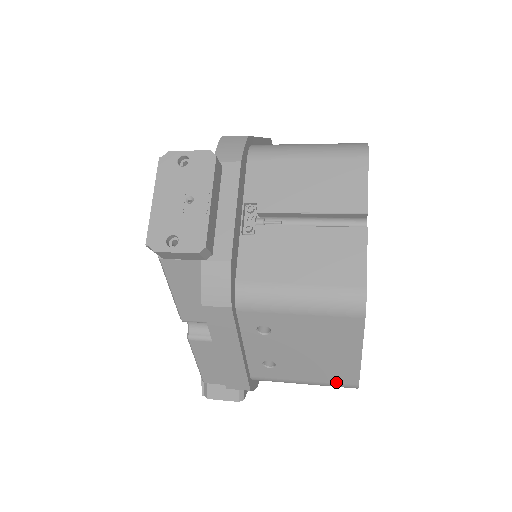
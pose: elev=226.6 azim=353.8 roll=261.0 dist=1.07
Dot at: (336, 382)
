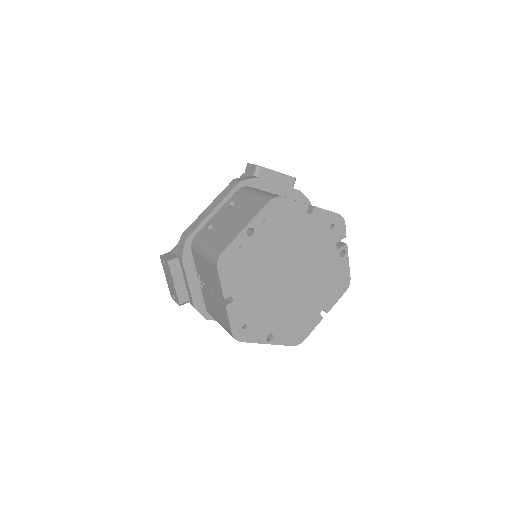
Dot at: (217, 248)
